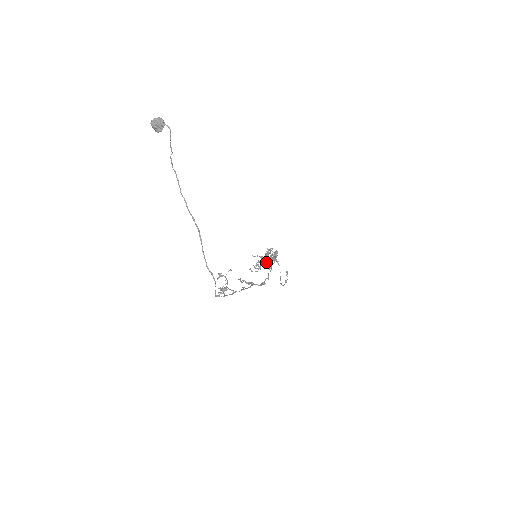
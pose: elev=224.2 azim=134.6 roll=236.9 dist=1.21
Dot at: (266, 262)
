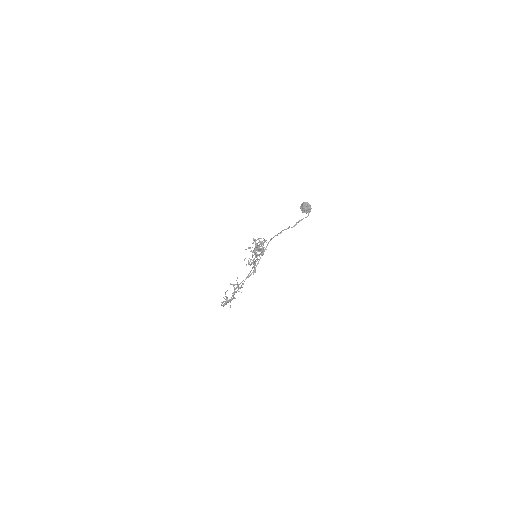
Dot at: occluded
